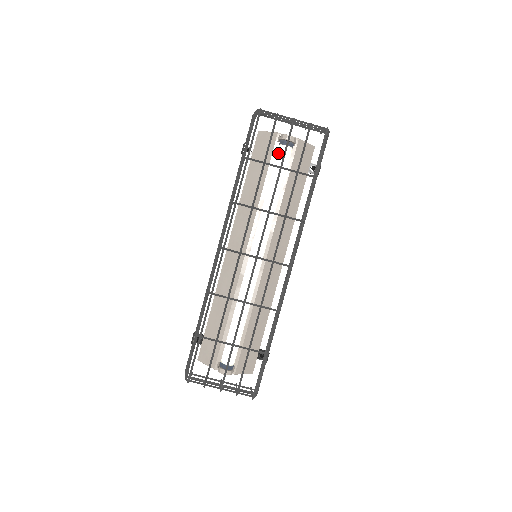
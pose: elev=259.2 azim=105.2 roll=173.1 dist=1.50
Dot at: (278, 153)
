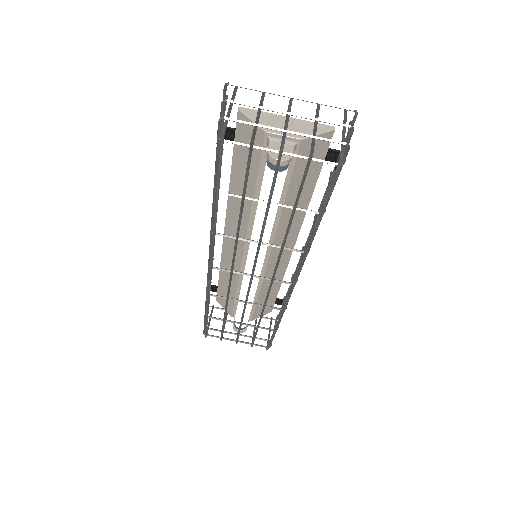
Dot at: (265, 176)
